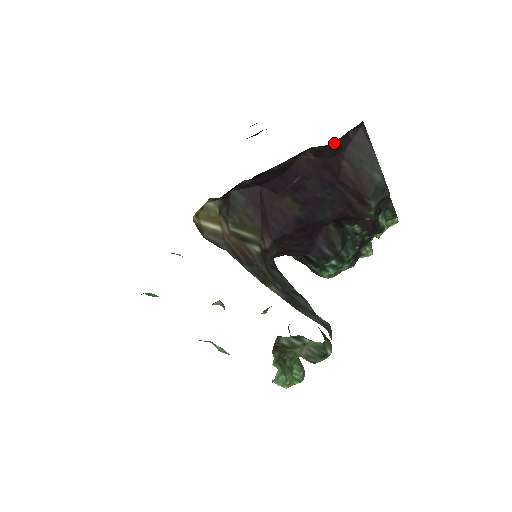
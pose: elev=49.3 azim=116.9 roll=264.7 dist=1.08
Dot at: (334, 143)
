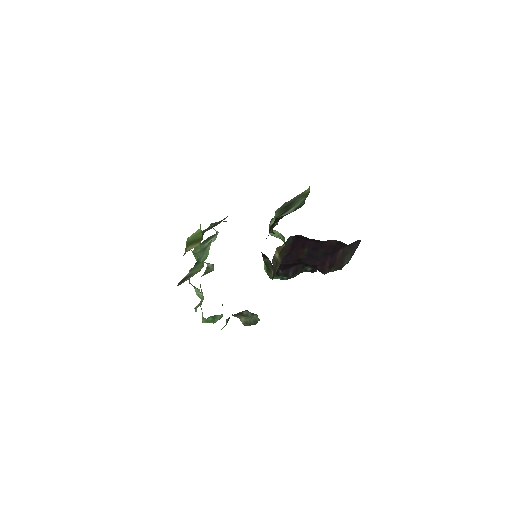
Dot at: occluded
